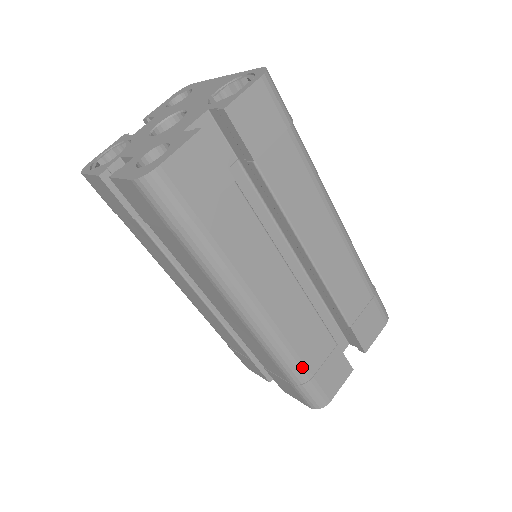
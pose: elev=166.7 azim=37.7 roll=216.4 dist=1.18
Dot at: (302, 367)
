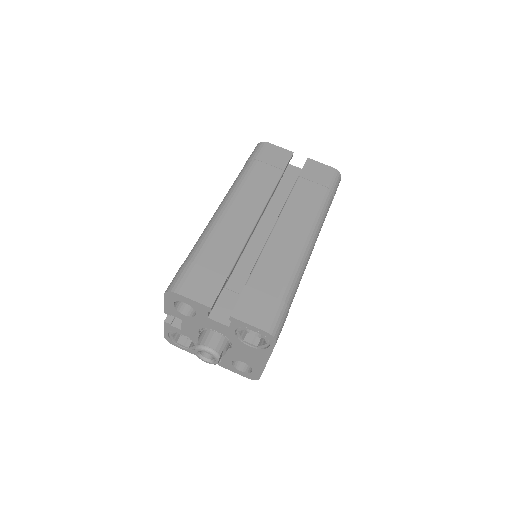
Dot at: (200, 251)
